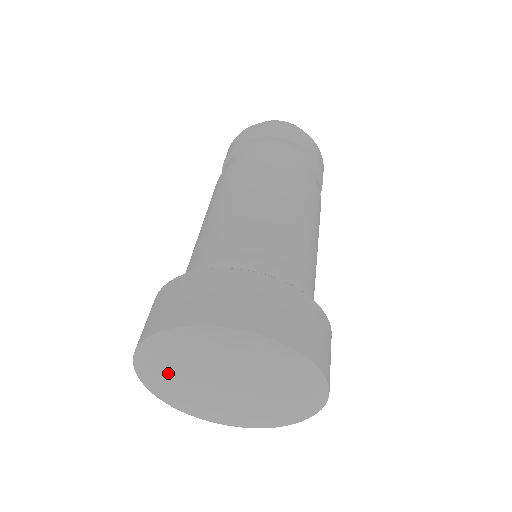
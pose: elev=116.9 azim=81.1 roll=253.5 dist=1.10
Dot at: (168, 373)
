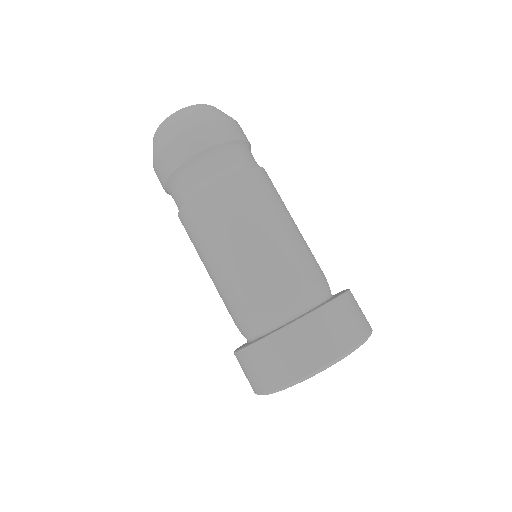
Dot at: occluded
